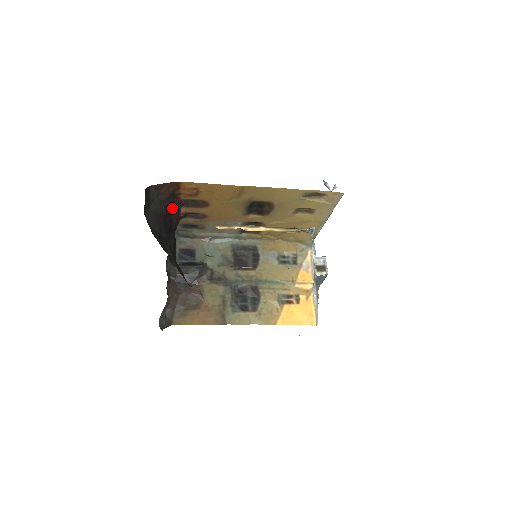
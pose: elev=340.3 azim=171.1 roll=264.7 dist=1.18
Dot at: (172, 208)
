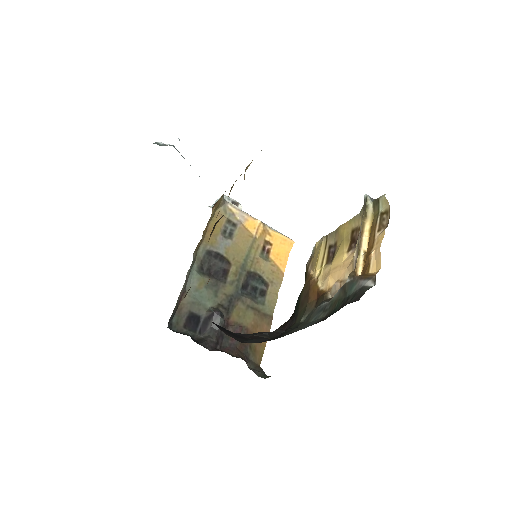
Dot at: occluded
